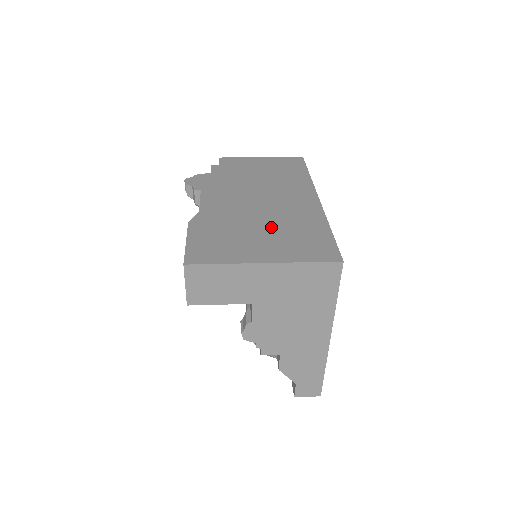
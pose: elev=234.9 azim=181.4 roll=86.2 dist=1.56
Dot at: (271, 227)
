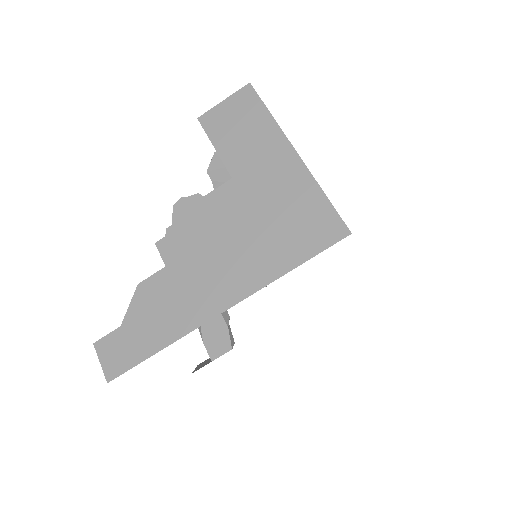
Dot at: occluded
